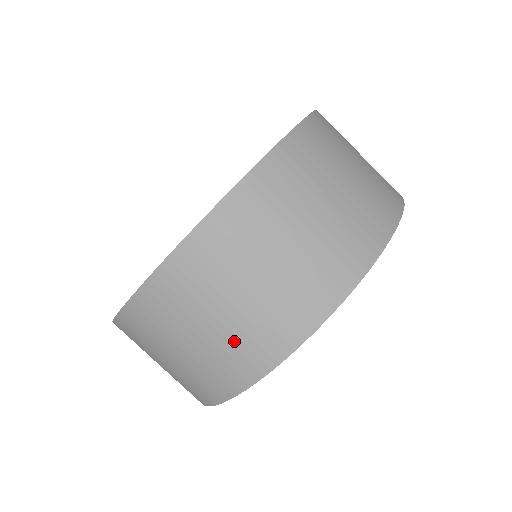
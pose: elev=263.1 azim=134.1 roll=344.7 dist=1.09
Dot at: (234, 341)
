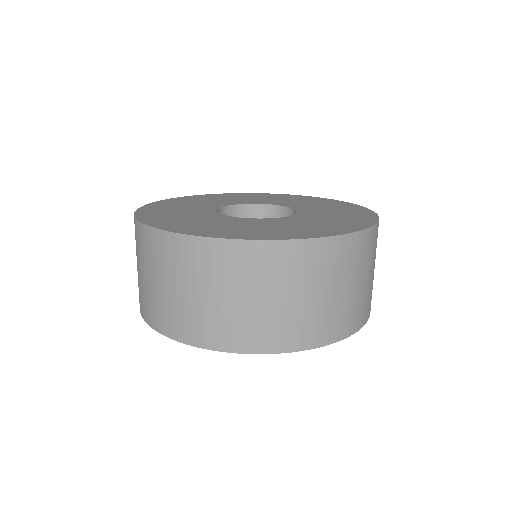
Dot at: (313, 316)
